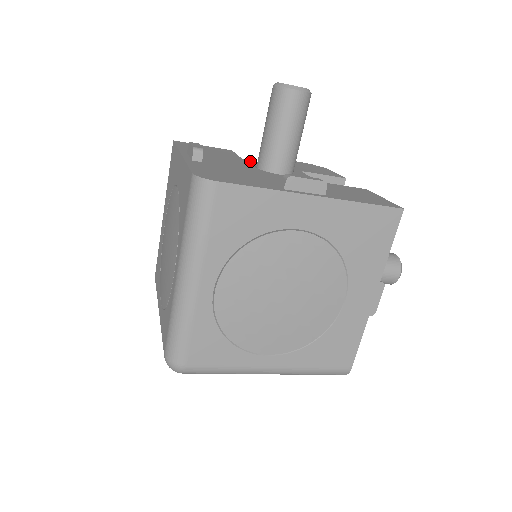
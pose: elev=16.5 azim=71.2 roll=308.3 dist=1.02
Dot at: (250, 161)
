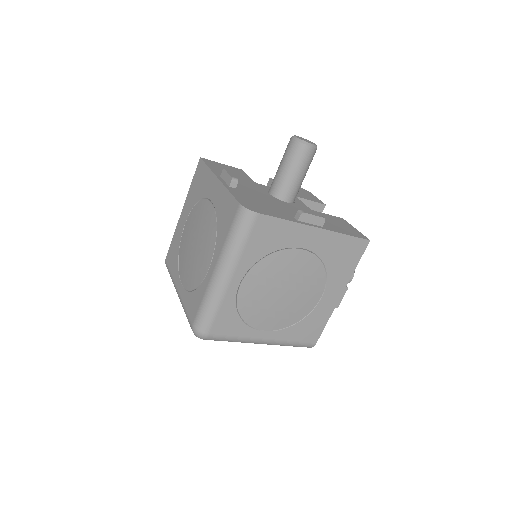
Dot at: (261, 185)
